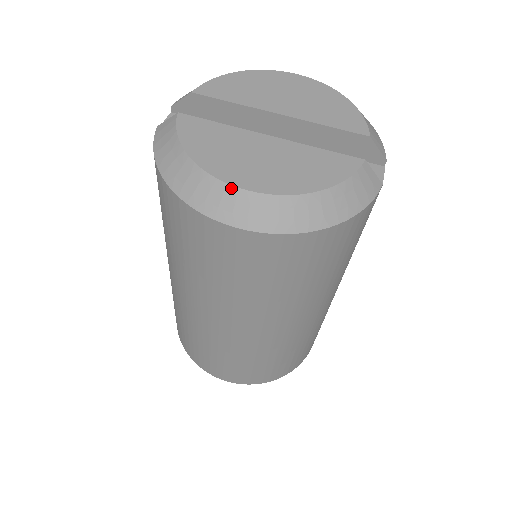
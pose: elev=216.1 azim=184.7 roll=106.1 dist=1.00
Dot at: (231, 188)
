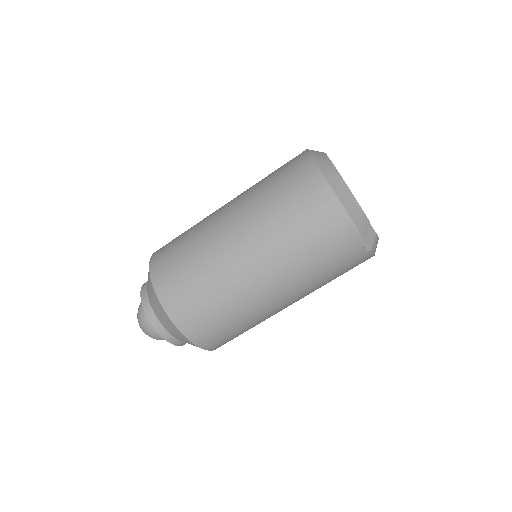
Dot at: (329, 160)
